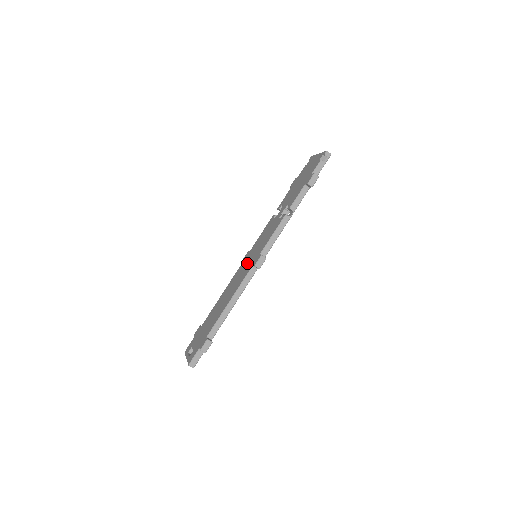
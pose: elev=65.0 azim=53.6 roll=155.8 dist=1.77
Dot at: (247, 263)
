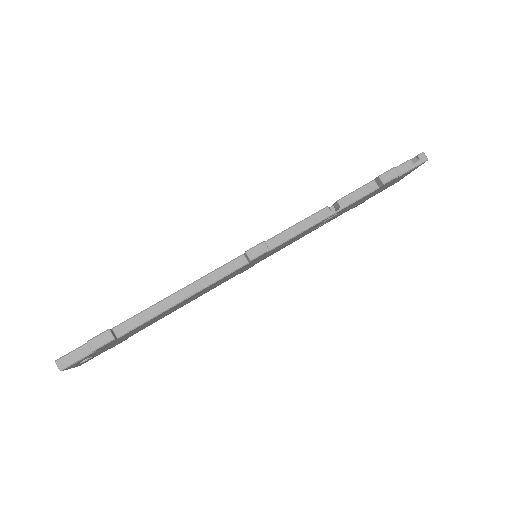
Dot at: occluded
